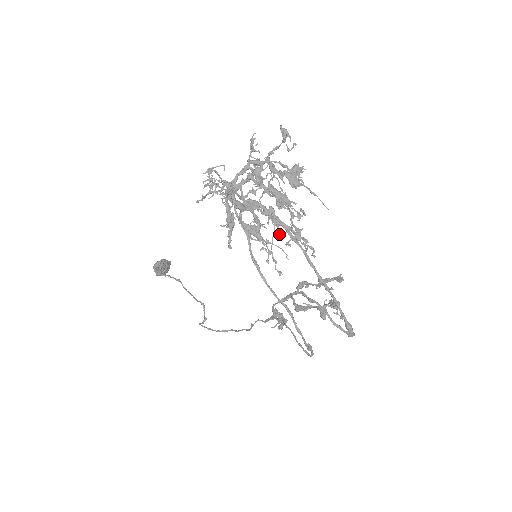
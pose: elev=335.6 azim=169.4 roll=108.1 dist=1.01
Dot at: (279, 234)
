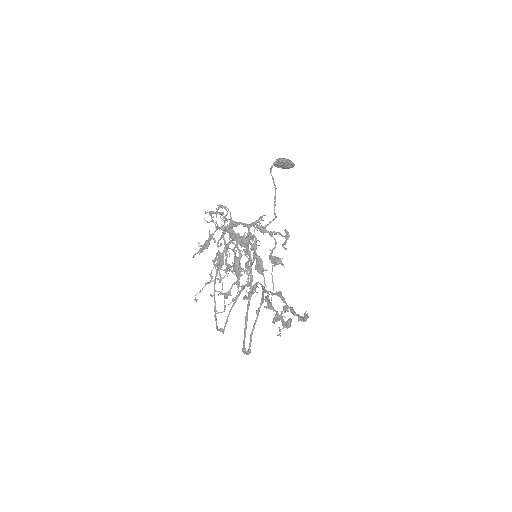
Dot at: (220, 282)
